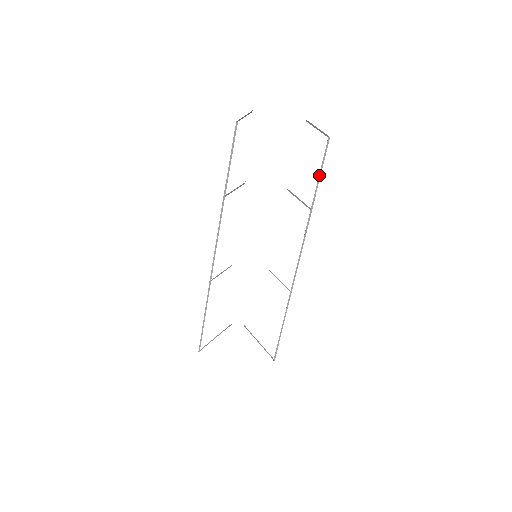
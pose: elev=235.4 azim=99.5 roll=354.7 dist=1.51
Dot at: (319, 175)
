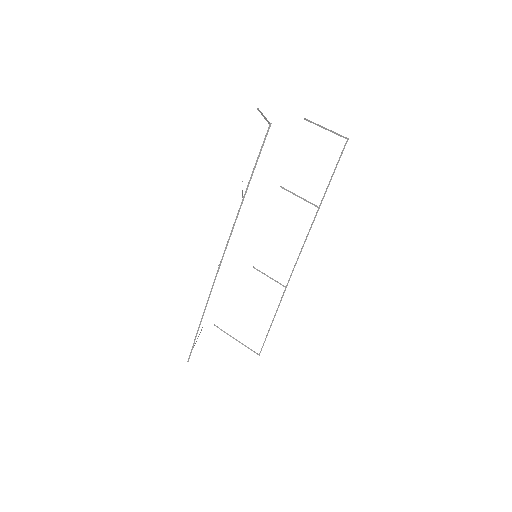
Dot at: (332, 174)
